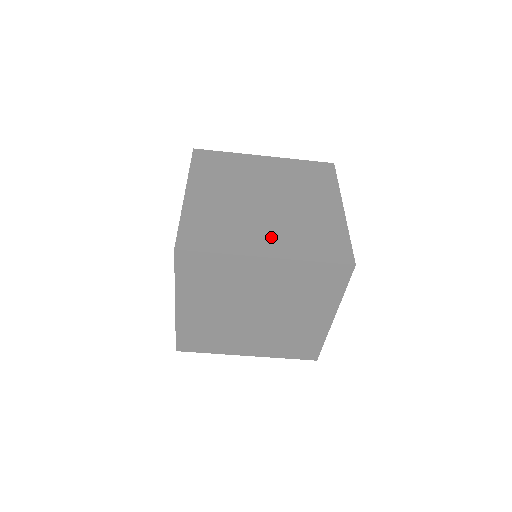
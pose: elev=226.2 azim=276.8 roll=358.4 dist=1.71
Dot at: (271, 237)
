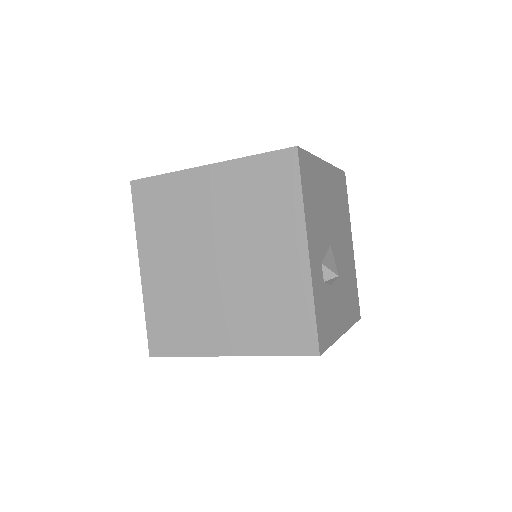
Dot at: (228, 325)
